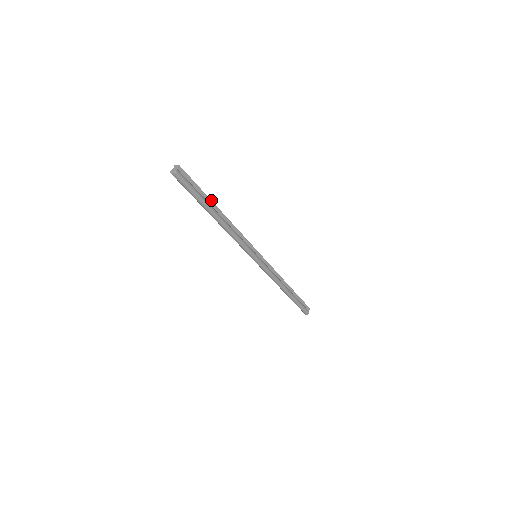
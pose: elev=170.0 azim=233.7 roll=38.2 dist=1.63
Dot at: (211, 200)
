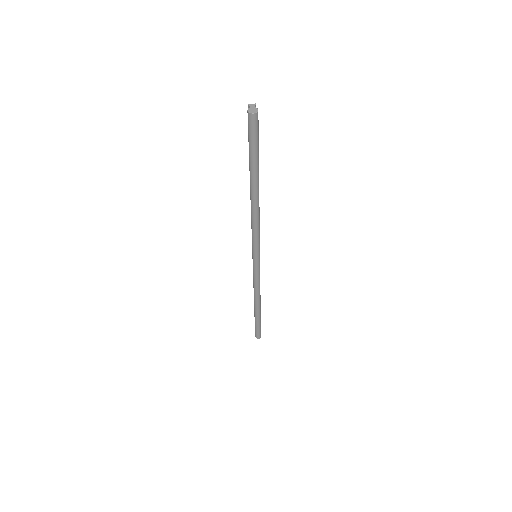
Dot at: occluded
